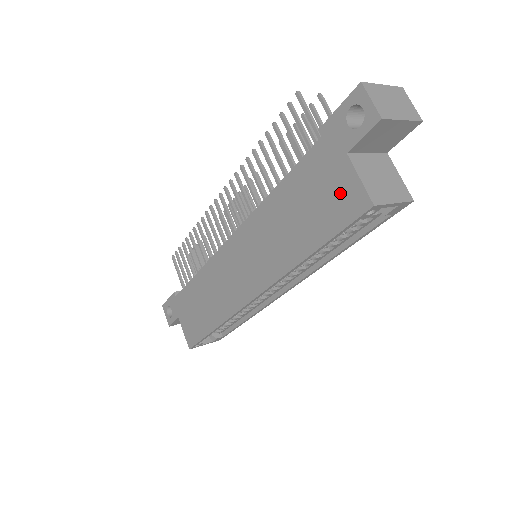
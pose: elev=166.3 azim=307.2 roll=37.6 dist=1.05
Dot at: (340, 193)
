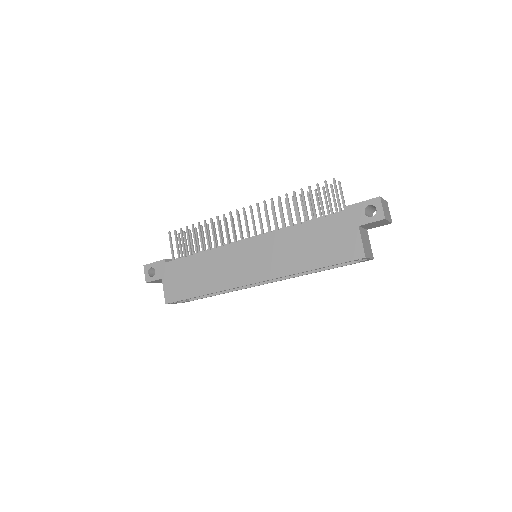
Dot at: (347, 244)
